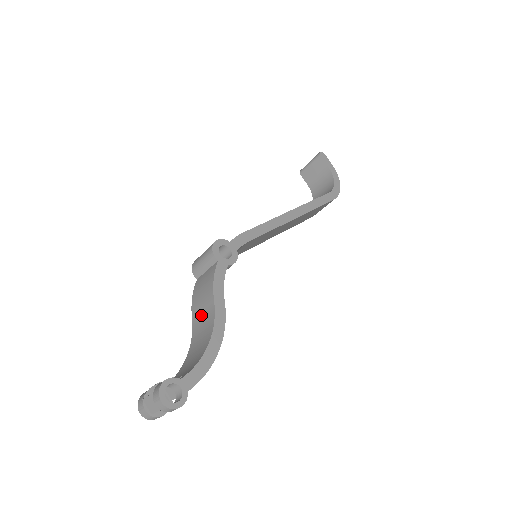
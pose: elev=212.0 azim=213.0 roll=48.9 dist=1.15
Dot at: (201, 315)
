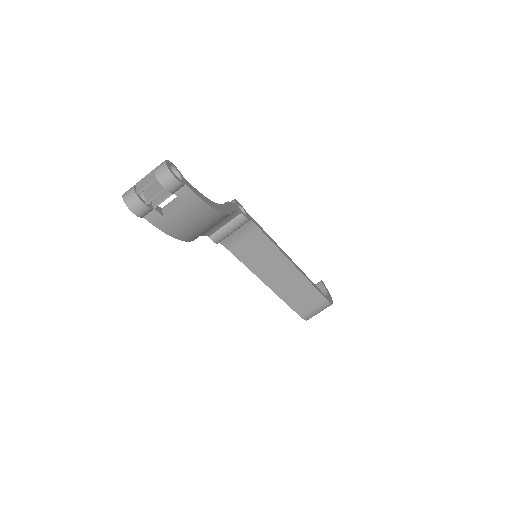
Dot at: occluded
